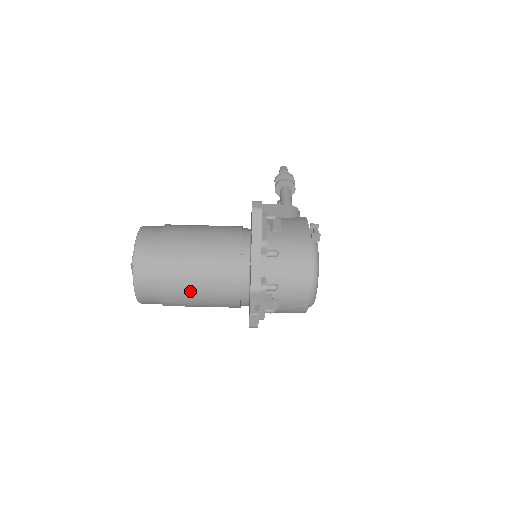
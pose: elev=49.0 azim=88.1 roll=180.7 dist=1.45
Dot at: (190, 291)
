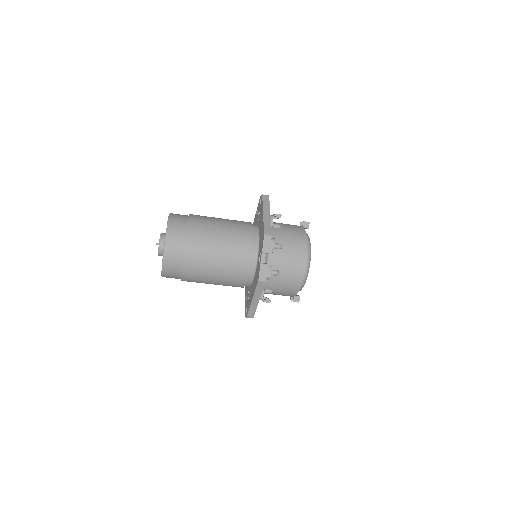
Dot at: (211, 247)
